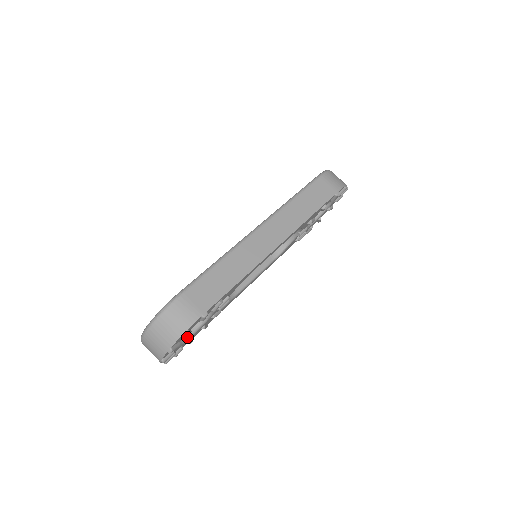
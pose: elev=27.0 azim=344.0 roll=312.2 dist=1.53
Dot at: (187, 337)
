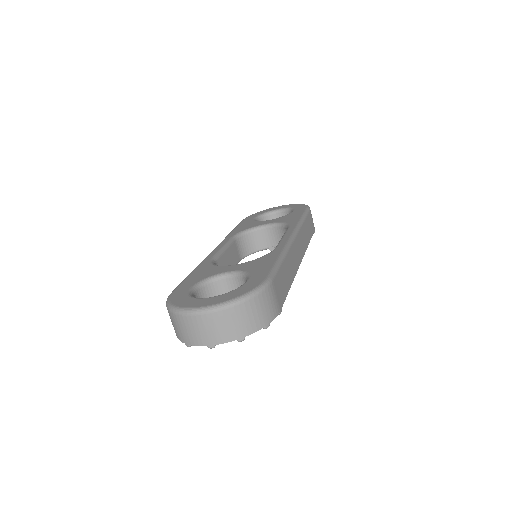
Dot at: occluded
